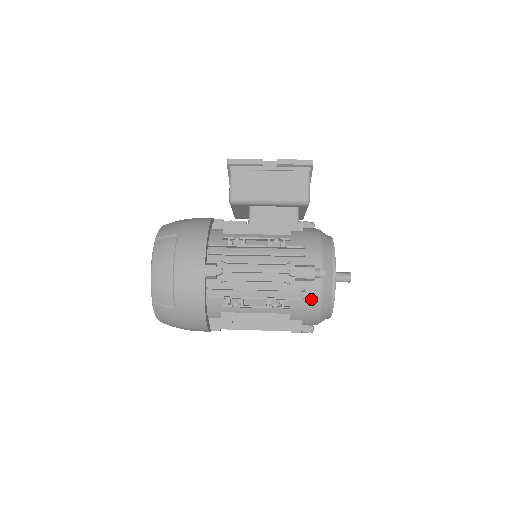
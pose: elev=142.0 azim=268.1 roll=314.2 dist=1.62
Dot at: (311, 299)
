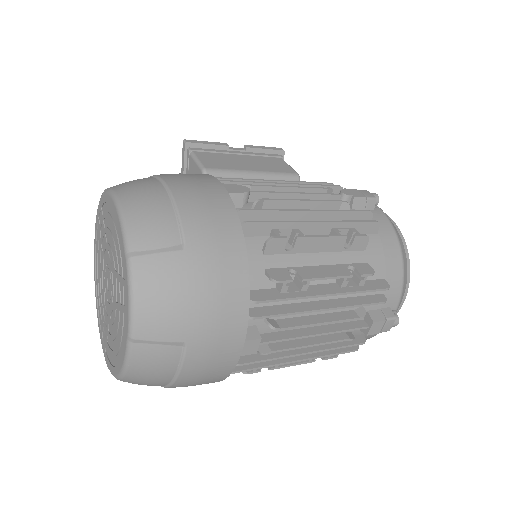
Dot at: (384, 232)
